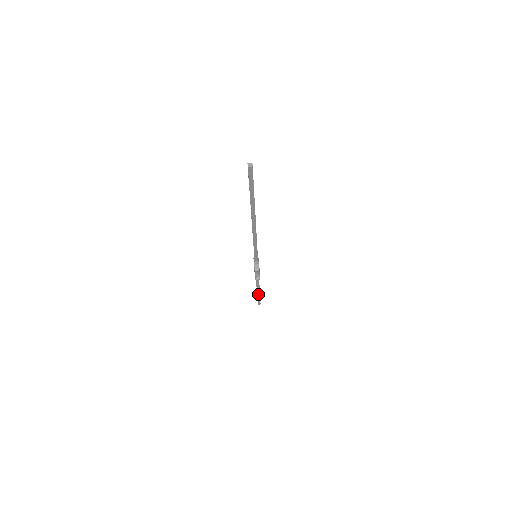
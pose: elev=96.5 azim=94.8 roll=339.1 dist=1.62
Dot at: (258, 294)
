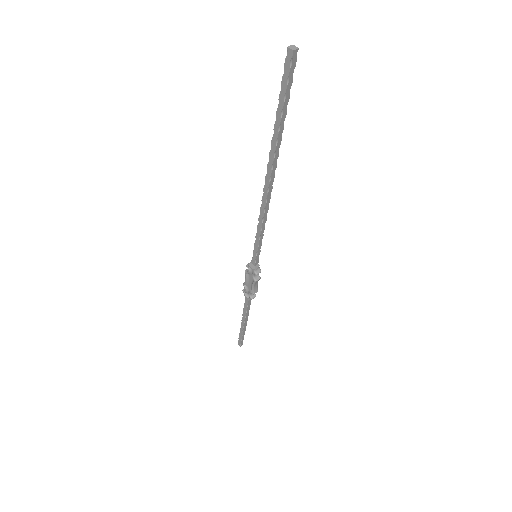
Dot at: (244, 327)
